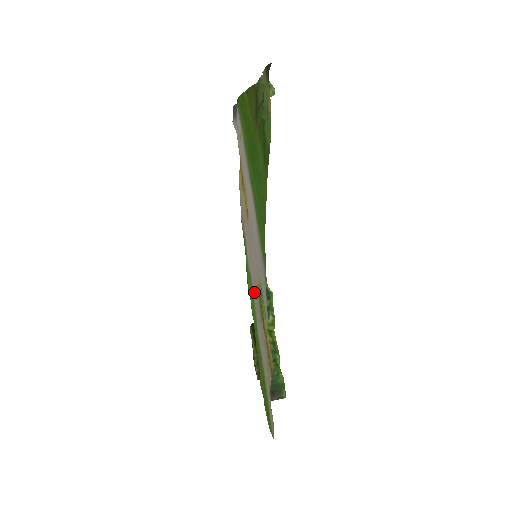
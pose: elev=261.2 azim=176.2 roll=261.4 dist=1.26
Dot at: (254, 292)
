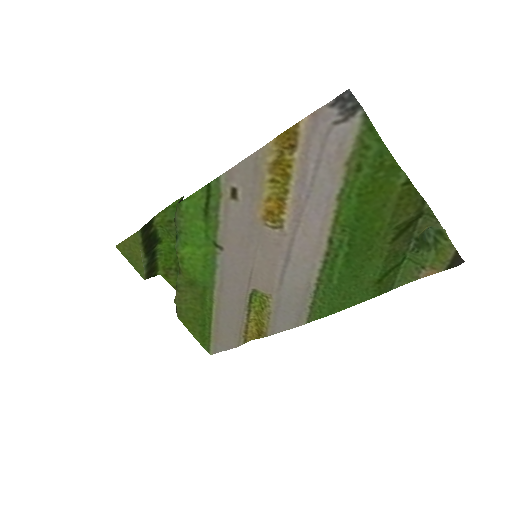
Dot at: (225, 268)
